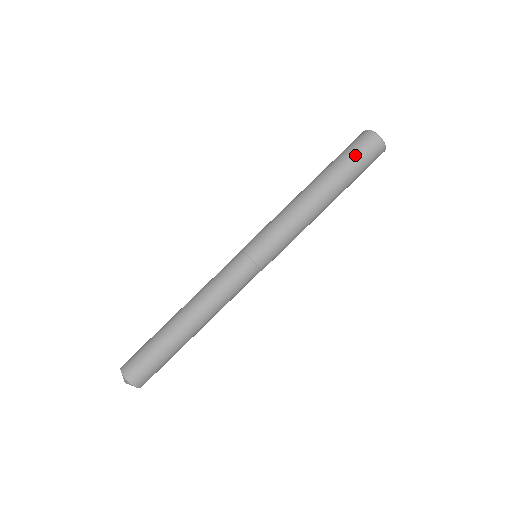
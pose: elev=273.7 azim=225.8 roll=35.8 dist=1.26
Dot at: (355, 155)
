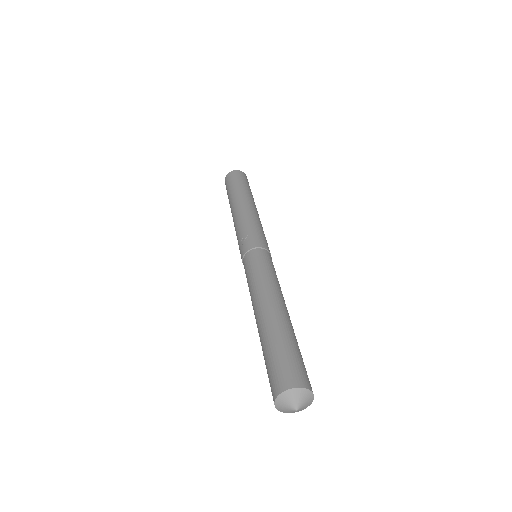
Dot at: (237, 181)
